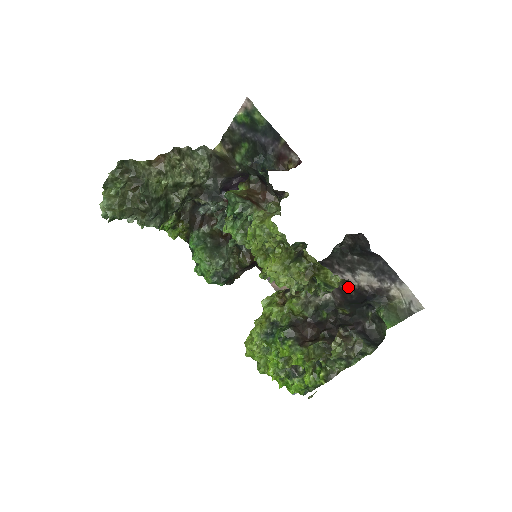
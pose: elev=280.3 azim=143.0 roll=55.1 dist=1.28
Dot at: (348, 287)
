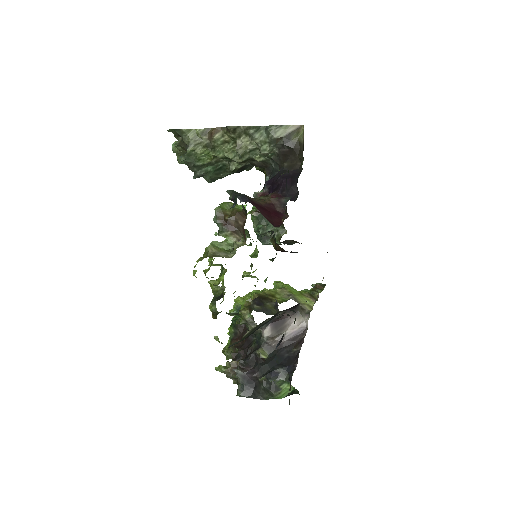
Dot at: (301, 343)
